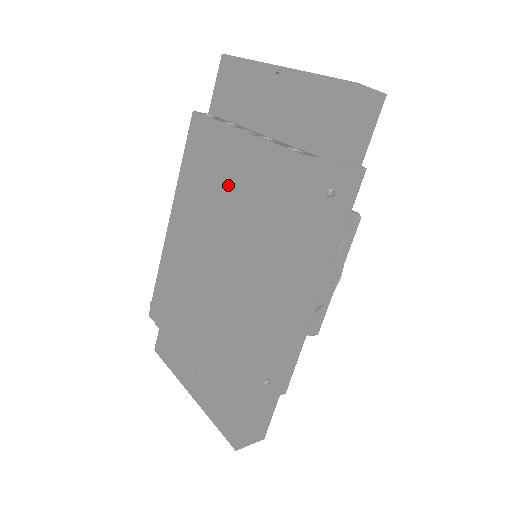
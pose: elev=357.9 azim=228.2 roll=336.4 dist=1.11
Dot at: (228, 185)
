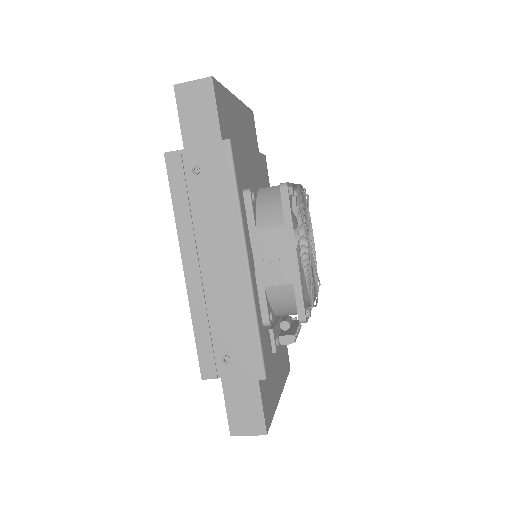
Dot at: occluded
